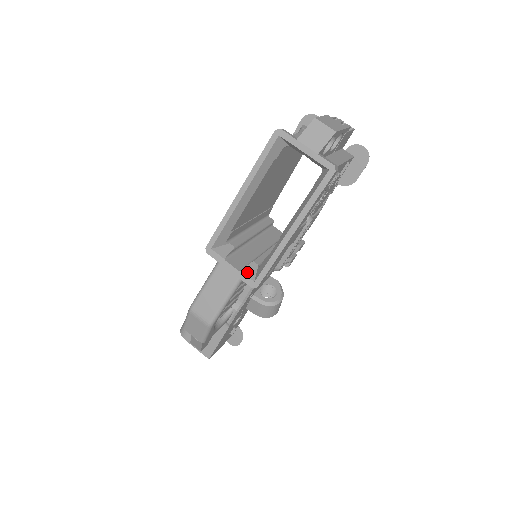
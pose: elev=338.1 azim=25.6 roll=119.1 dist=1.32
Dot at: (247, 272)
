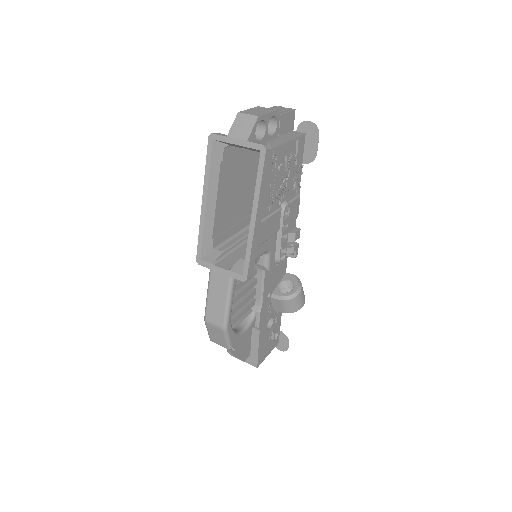
Dot at: (235, 269)
